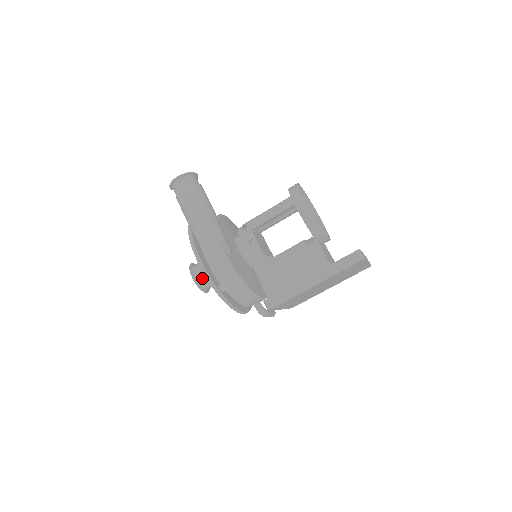
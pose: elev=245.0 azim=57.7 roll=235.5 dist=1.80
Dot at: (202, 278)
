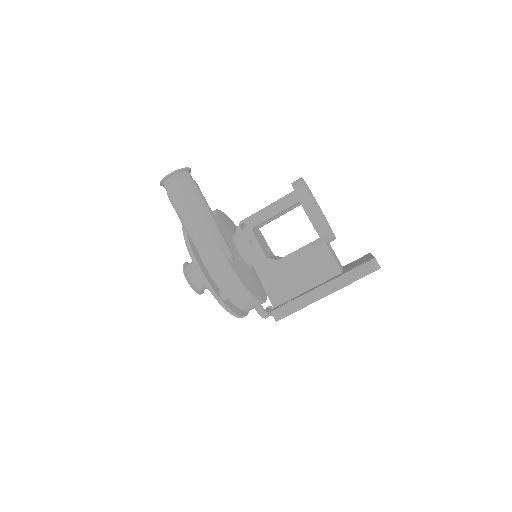
Dot at: (198, 281)
